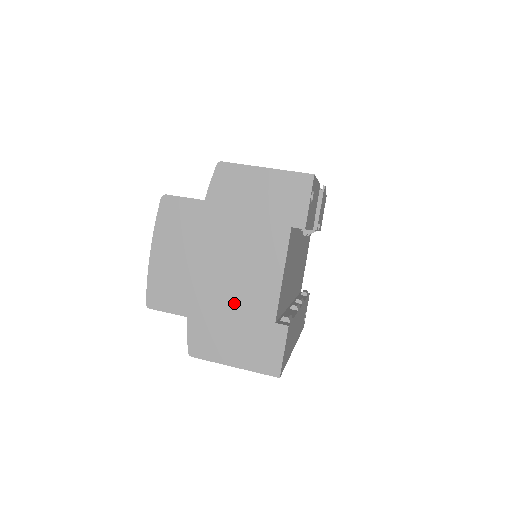
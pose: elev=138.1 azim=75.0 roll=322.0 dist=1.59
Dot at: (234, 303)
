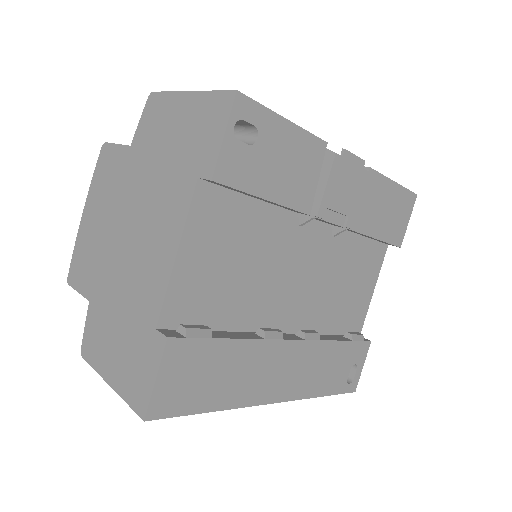
Dot at: (126, 290)
